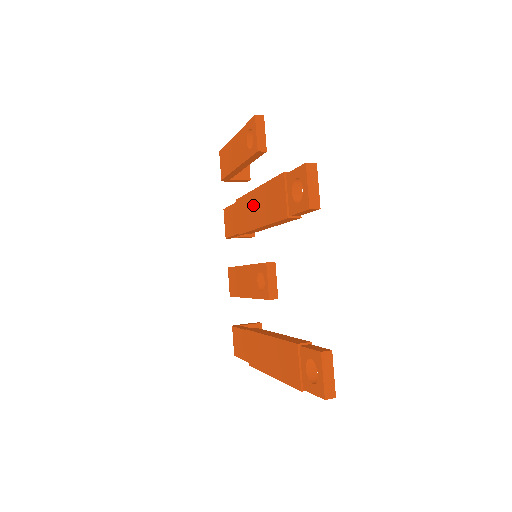
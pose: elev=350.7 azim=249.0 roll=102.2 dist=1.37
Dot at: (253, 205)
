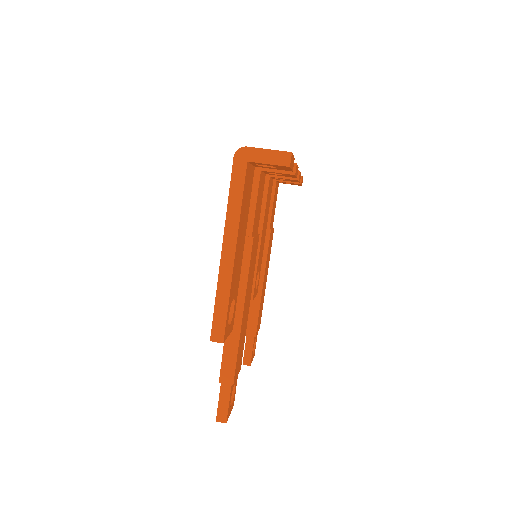
Dot at: occluded
